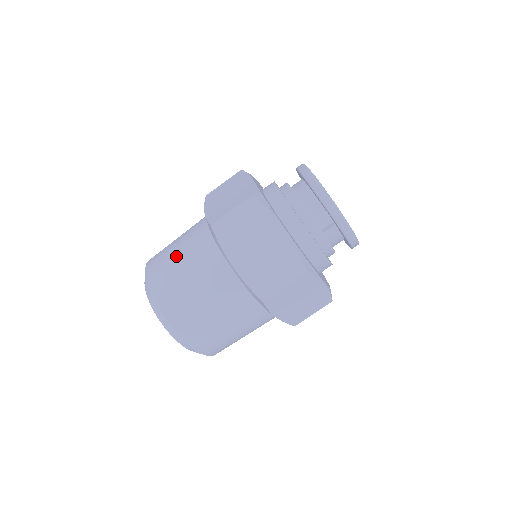
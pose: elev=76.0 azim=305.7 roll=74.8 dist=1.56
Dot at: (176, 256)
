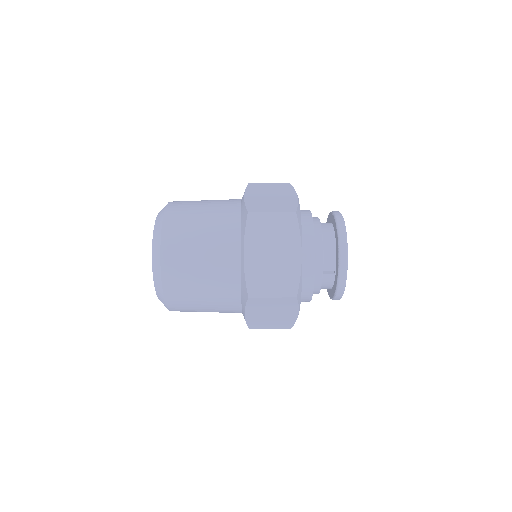
Dot at: (200, 215)
